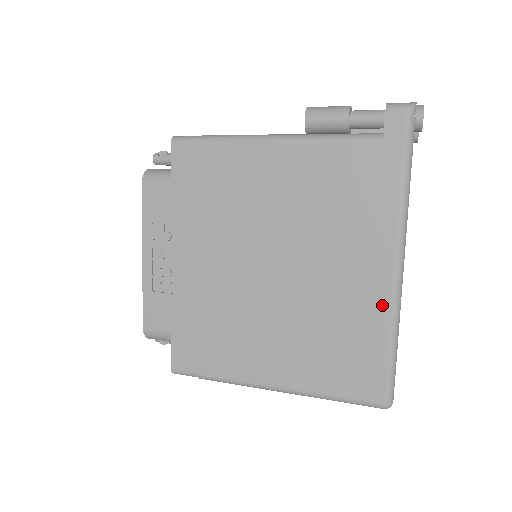
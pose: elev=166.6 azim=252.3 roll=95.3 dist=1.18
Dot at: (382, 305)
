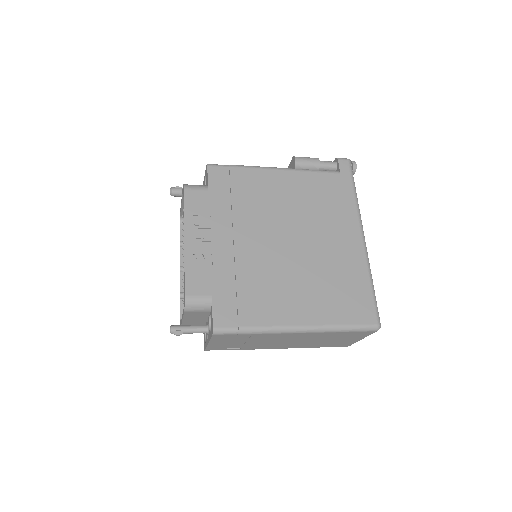
Dot at: (361, 259)
